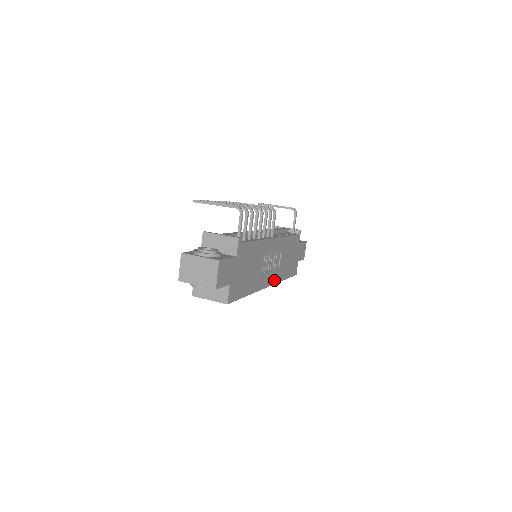
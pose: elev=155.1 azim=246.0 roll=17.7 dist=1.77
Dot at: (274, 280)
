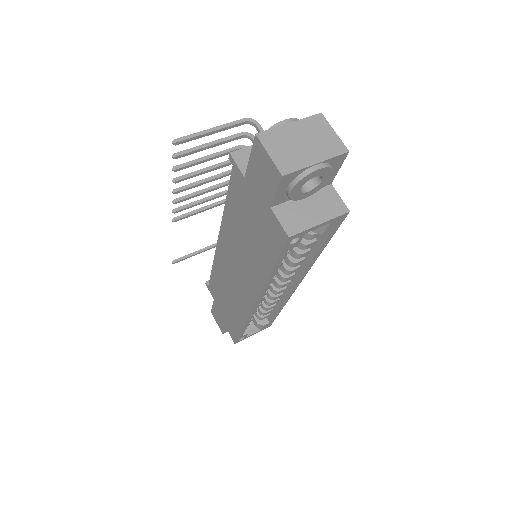
Dot at: occluded
